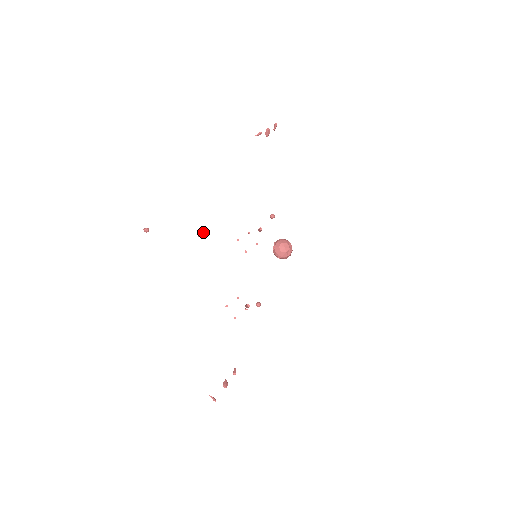
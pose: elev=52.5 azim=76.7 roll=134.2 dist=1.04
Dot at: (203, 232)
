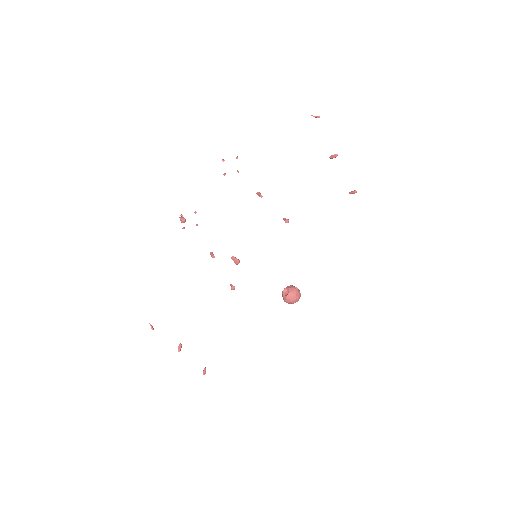
Dot at: (239, 260)
